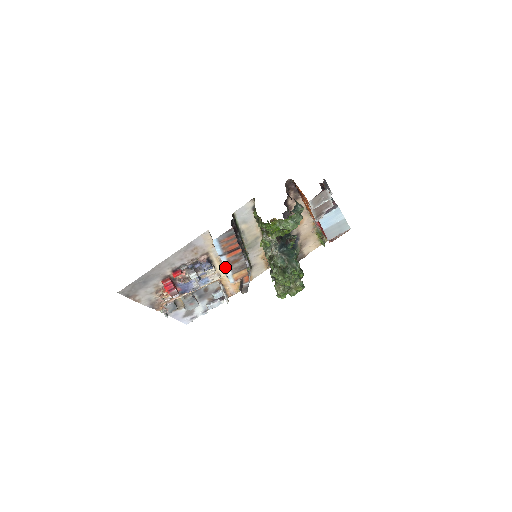
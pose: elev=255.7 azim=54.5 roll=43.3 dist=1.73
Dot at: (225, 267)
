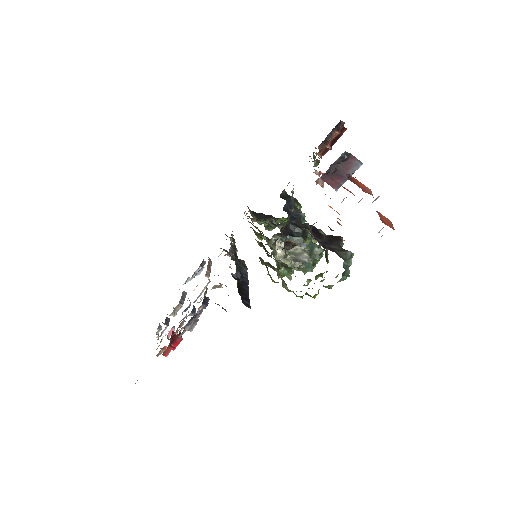
Dot at: occluded
